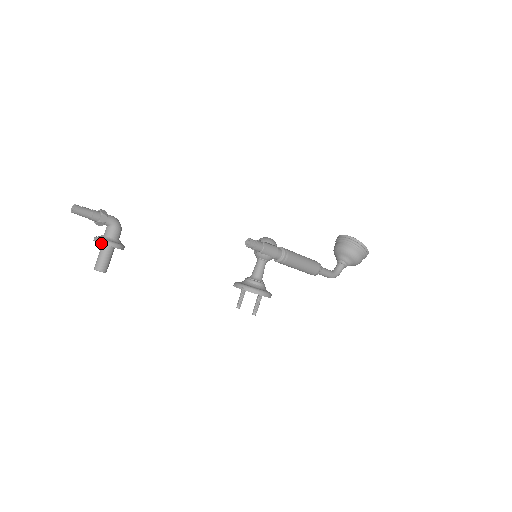
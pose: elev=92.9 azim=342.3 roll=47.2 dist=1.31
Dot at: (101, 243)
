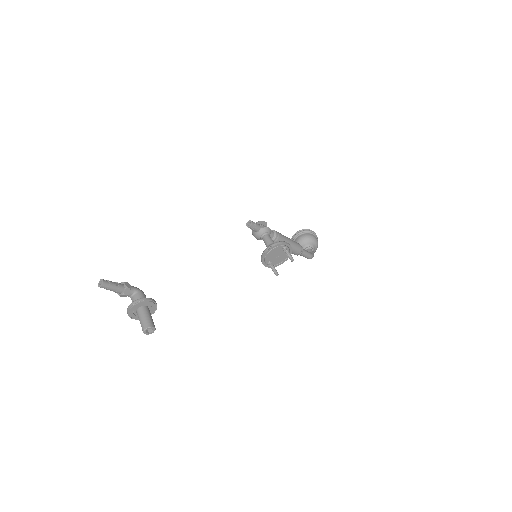
Dot at: (138, 303)
